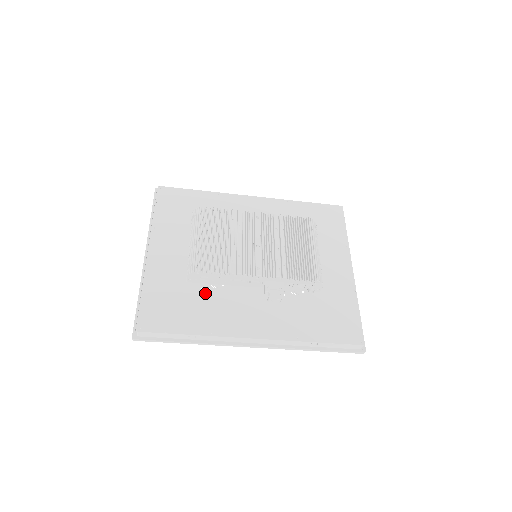
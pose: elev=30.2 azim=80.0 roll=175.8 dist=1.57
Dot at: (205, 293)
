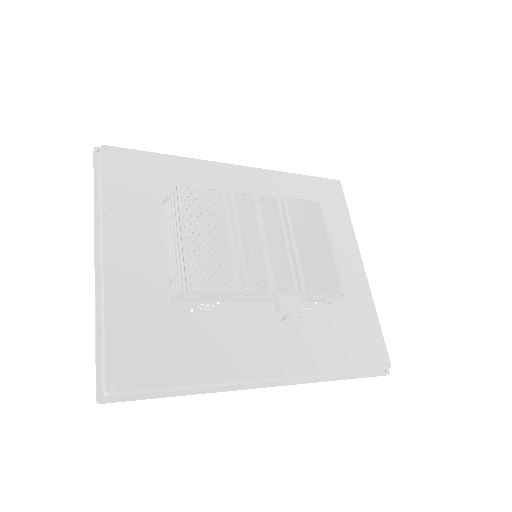
Dot at: (197, 317)
